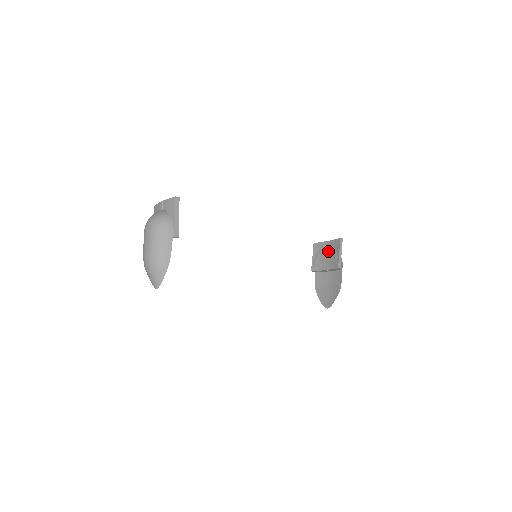
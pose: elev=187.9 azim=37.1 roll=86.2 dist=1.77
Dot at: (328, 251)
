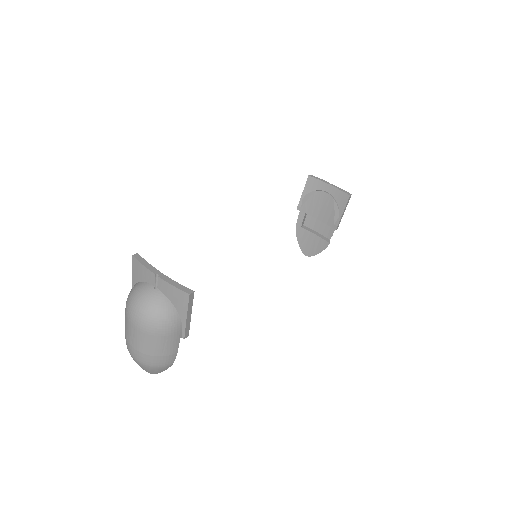
Dot at: (327, 200)
